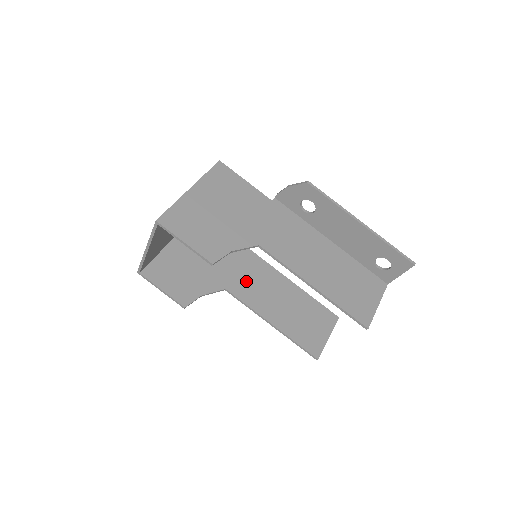
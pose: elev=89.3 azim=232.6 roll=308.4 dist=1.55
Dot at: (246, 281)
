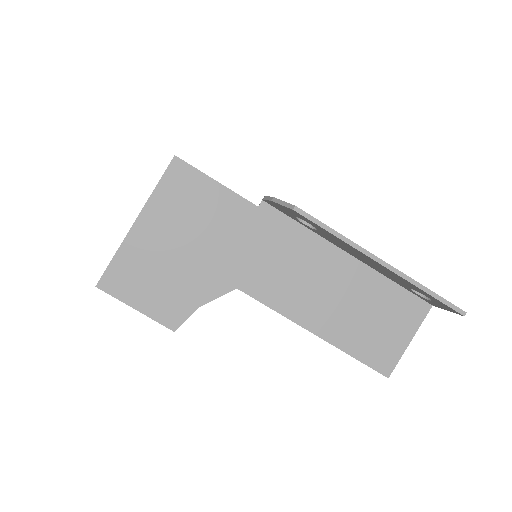
Dot at: occluded
